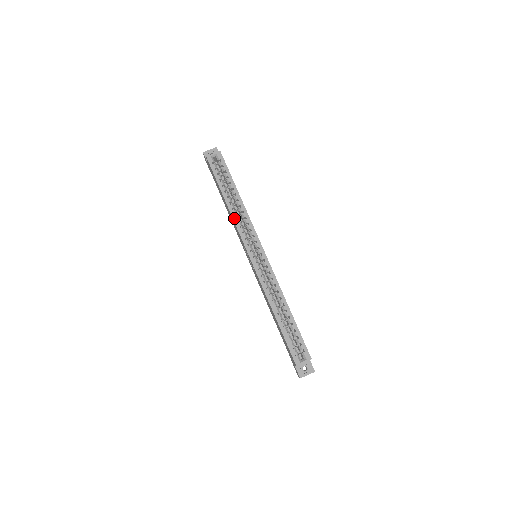
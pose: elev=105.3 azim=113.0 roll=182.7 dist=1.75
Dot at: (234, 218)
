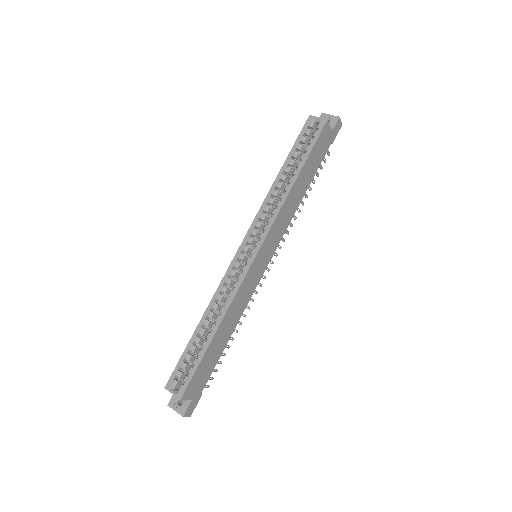
Dot at: (267, 198)
